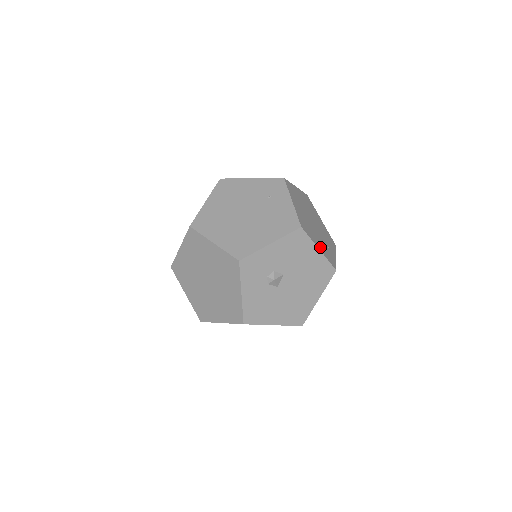
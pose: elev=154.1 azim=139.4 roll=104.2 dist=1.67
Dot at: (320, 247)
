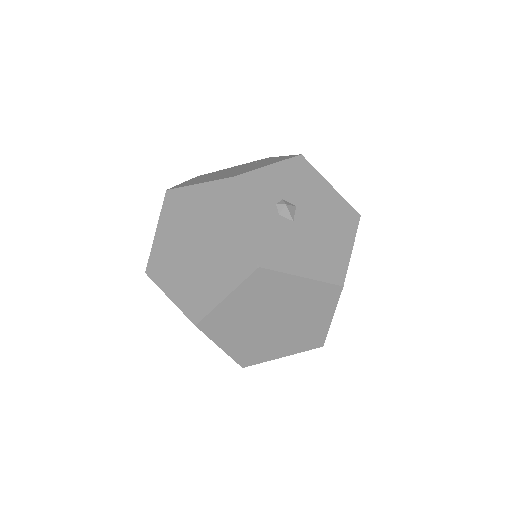
Dot at: occluded
